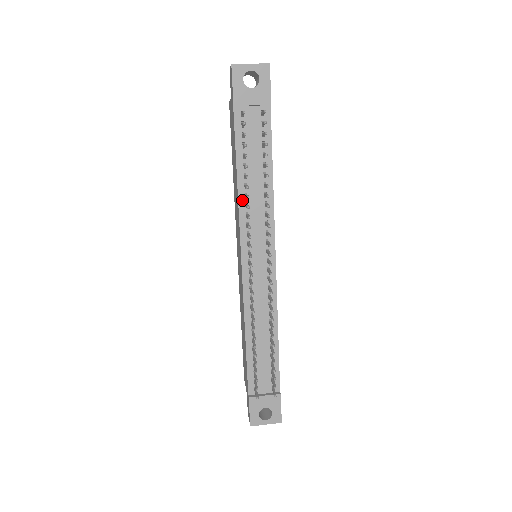
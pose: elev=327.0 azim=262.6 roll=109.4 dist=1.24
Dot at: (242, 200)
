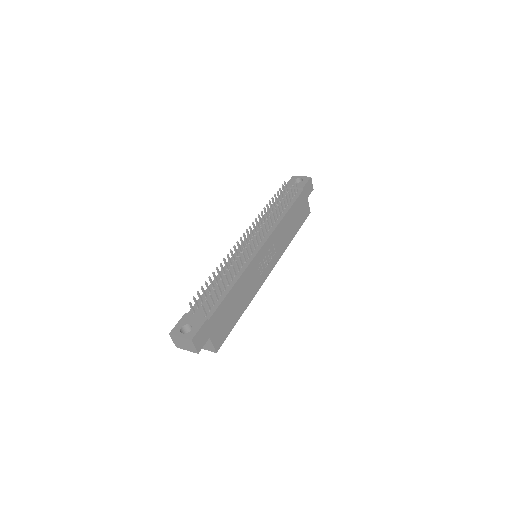
Dot at: occluded
